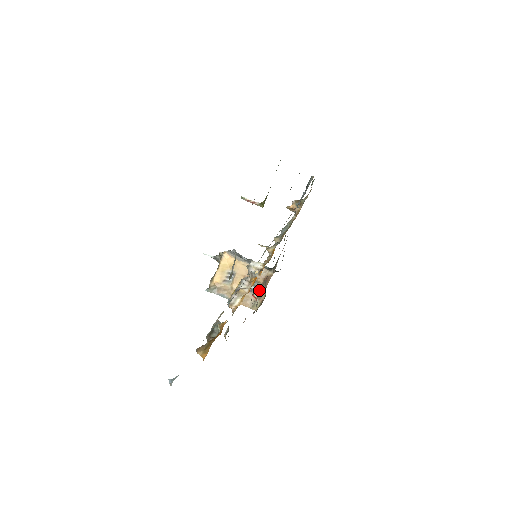
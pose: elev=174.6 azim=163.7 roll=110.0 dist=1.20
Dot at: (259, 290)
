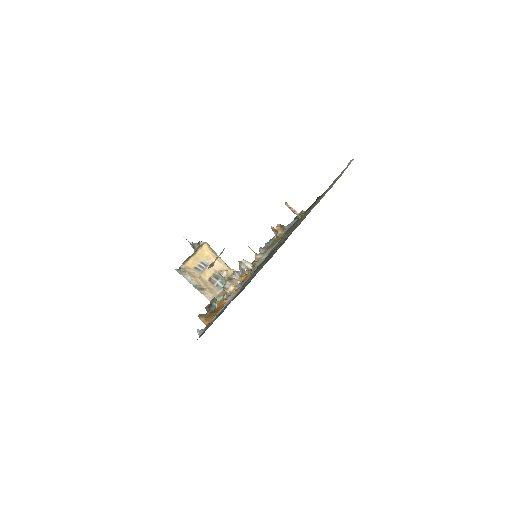
Dot at: occluded
